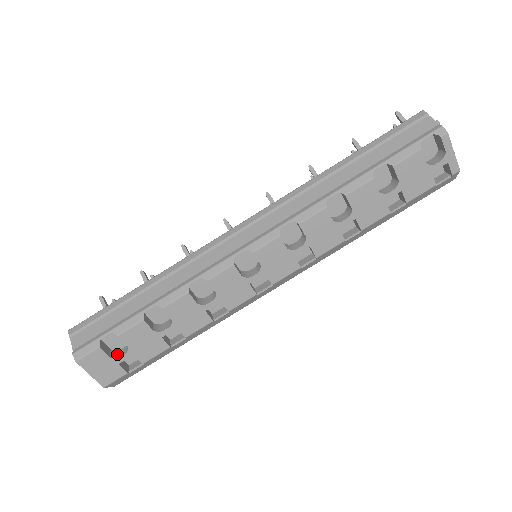
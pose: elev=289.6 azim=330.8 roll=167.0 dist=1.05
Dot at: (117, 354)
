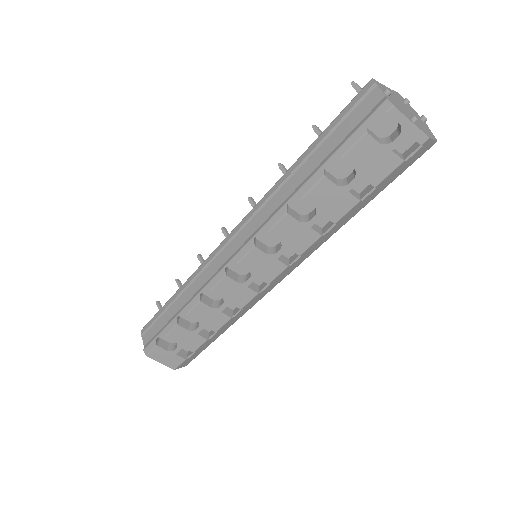
Dot at: (173, 347)
